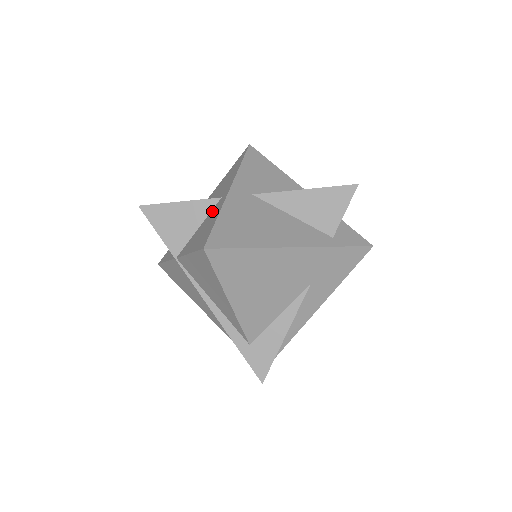
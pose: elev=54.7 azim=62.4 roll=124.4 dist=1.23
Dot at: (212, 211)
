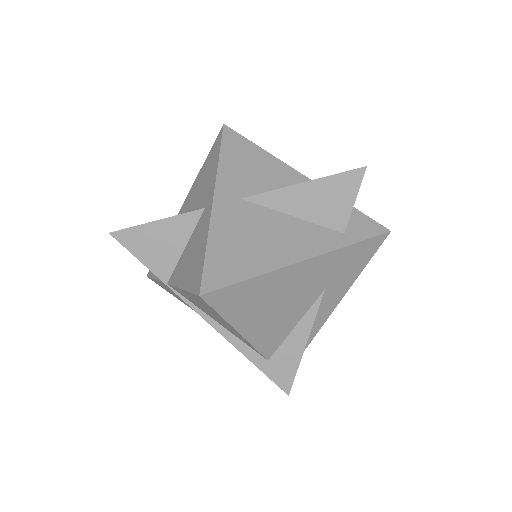
Dot at: (197, 227)
